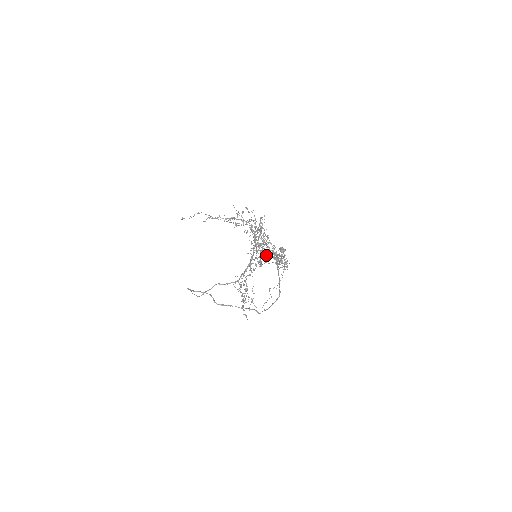
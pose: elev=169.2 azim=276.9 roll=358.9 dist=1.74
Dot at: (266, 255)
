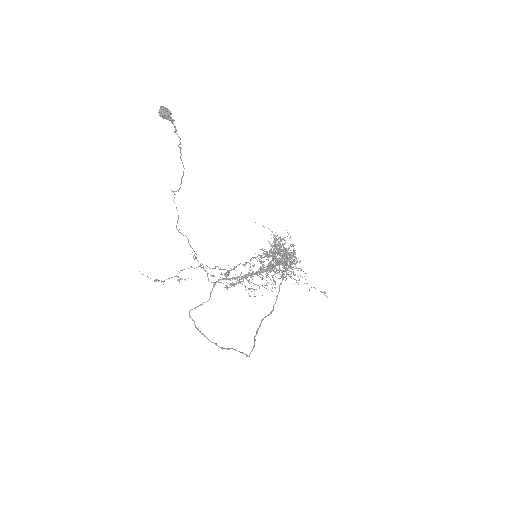
Dot at: occluded
